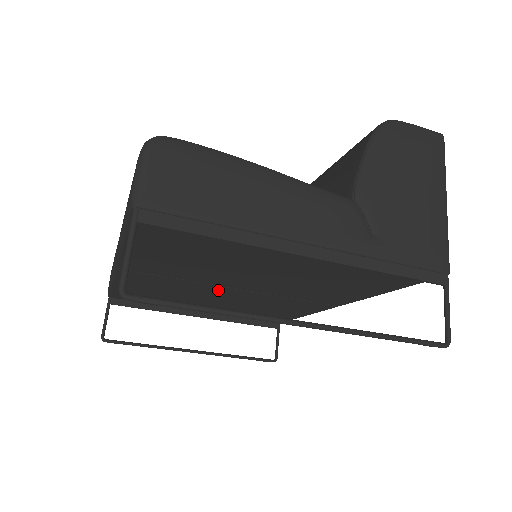
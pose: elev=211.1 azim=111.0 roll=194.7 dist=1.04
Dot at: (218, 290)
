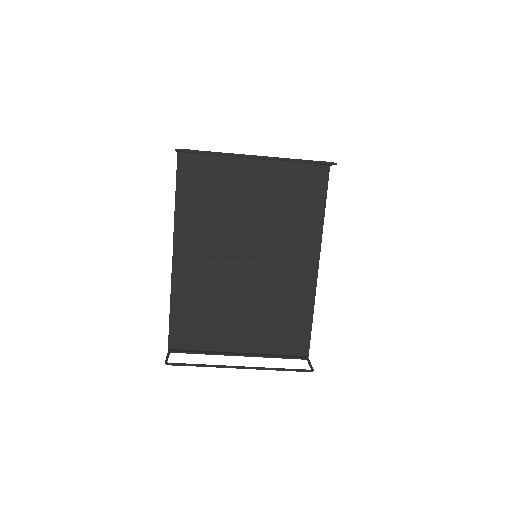
Dot at: (237, 271)
